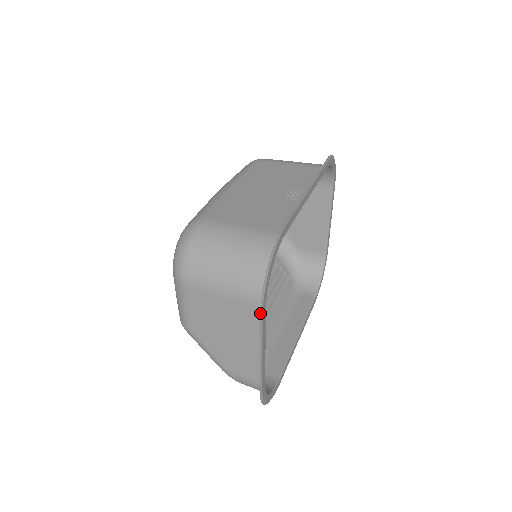
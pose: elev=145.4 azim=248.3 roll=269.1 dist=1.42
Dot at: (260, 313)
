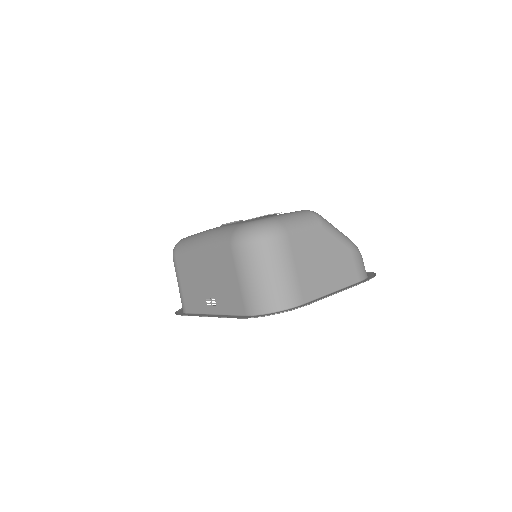
Dot at: occluded
